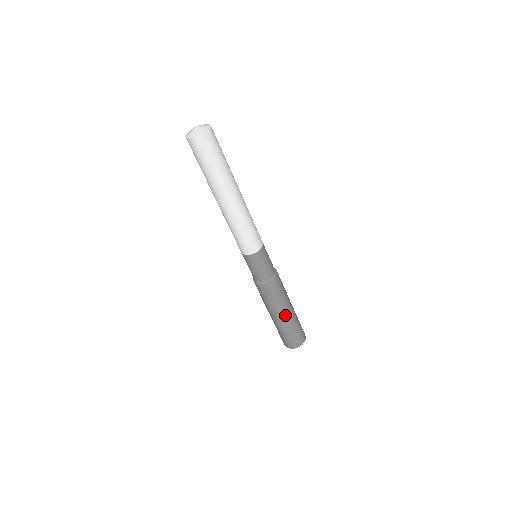
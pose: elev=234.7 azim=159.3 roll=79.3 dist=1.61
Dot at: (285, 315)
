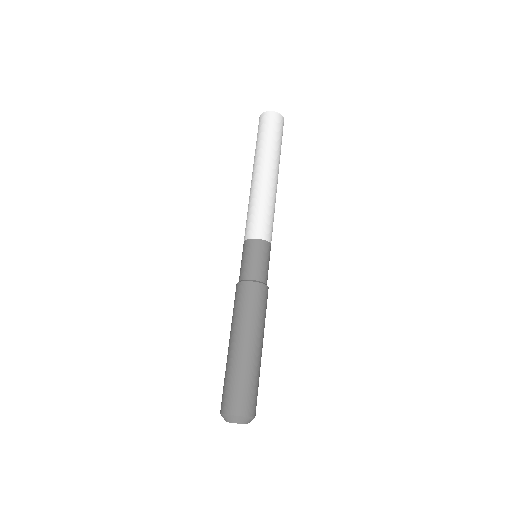
Dot at: (247, 344)
